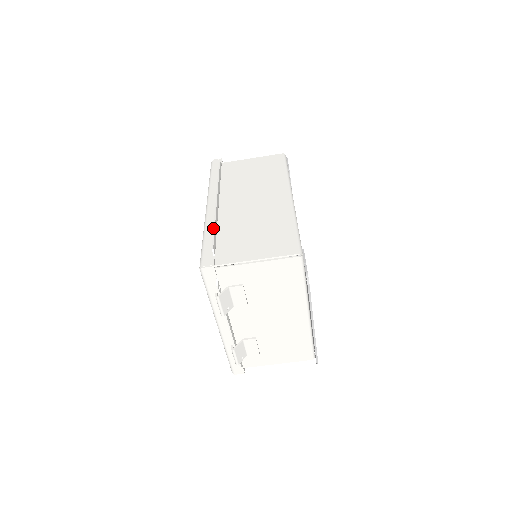
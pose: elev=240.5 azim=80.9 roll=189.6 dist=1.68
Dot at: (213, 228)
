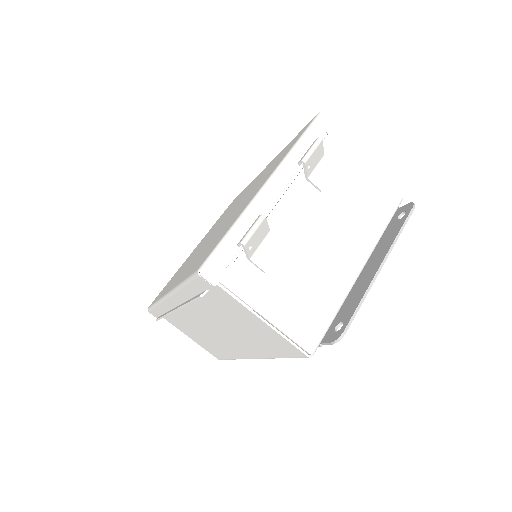
Dot at: occluded
